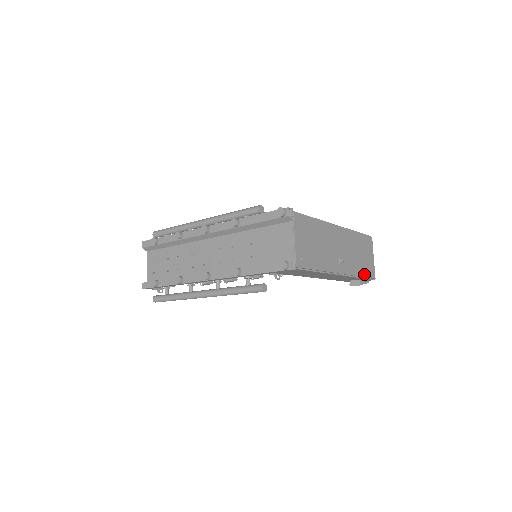
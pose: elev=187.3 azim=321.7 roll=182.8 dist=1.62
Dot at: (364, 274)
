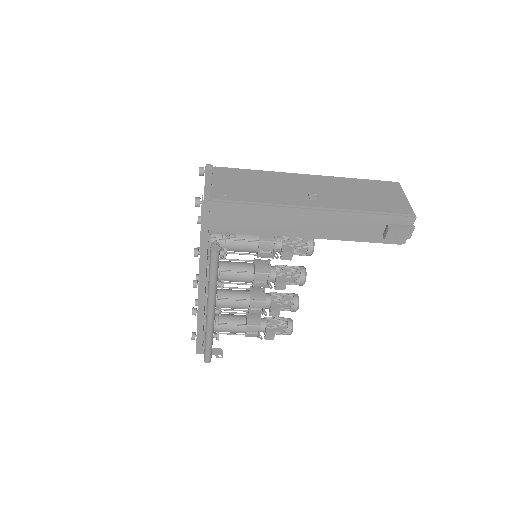
Dot at: (379, 210)
